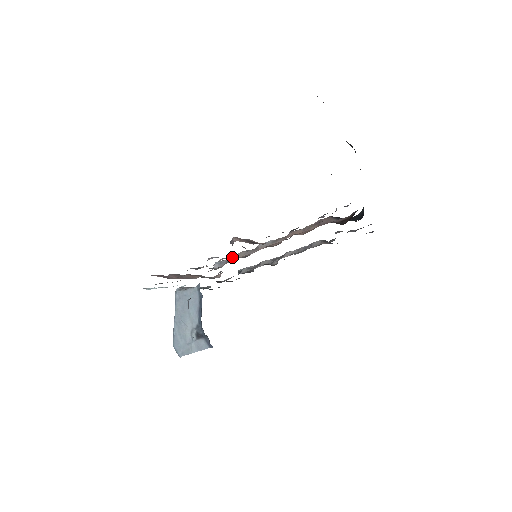
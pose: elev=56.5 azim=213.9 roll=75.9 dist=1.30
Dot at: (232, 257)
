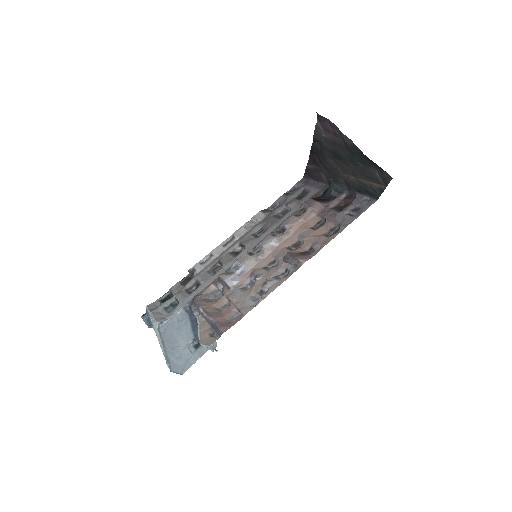
Dot at: (242, 269)
